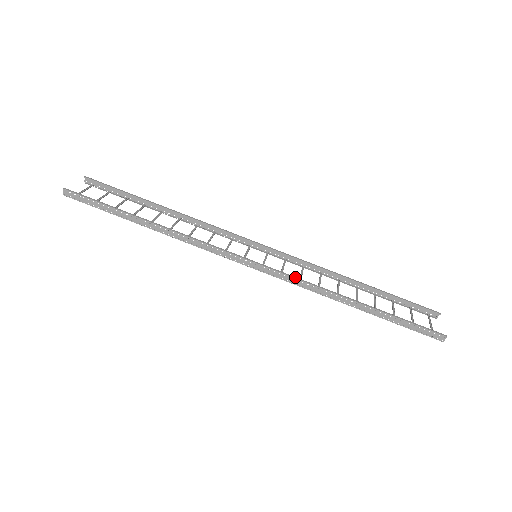
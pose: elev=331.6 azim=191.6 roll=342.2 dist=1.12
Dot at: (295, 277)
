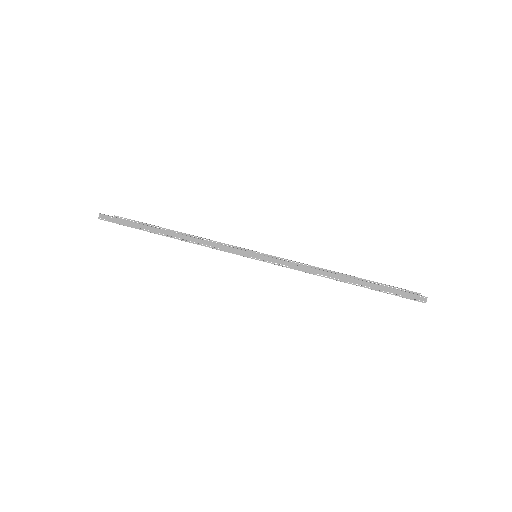
Dot at: (290, 262)
